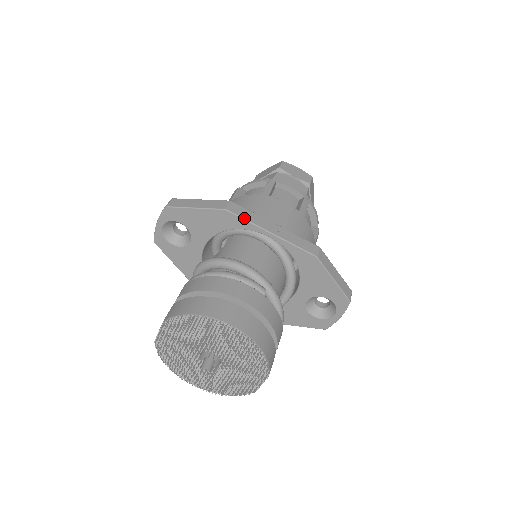
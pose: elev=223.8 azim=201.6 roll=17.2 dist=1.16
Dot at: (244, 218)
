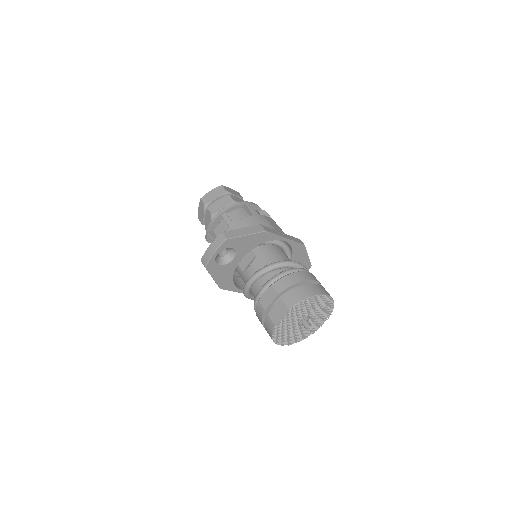
Dot at: (274, 234)
